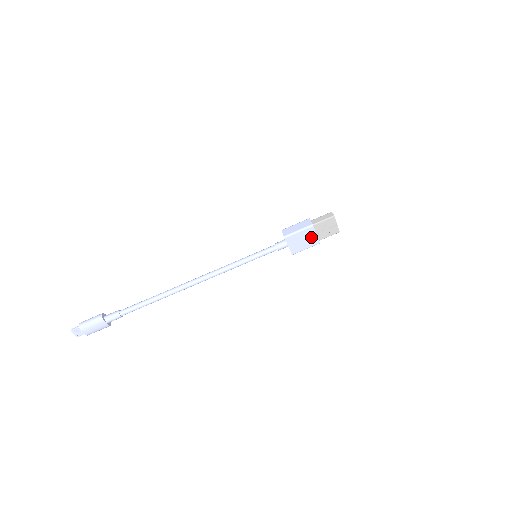
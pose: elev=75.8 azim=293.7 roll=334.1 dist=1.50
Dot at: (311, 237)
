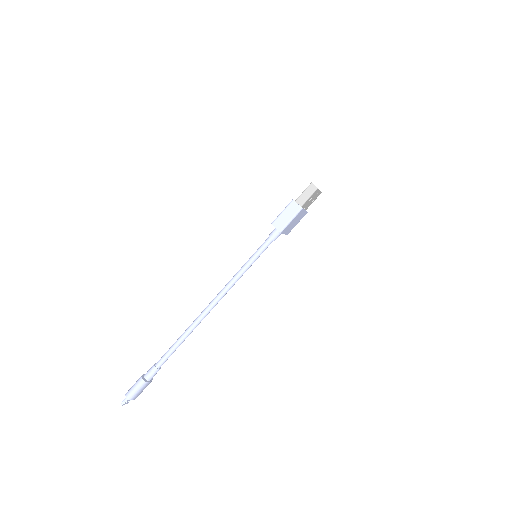
Dot at: (301, 215)
